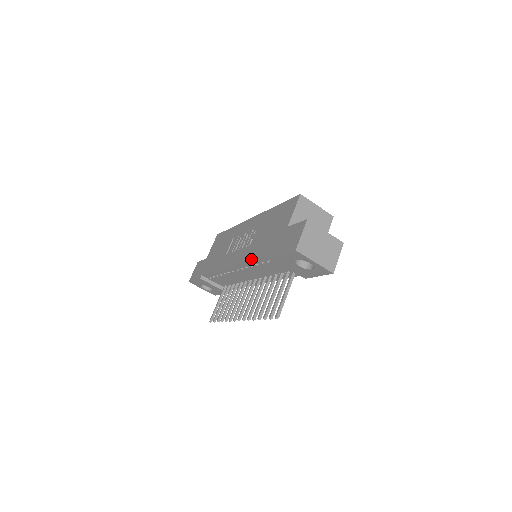
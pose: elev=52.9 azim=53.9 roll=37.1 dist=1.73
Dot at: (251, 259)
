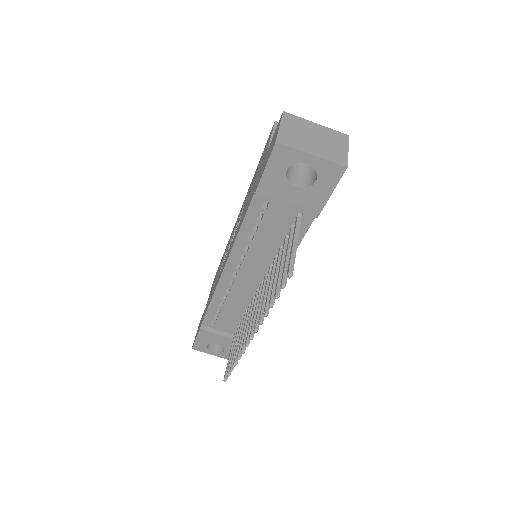
Dot at: (238, 231)
